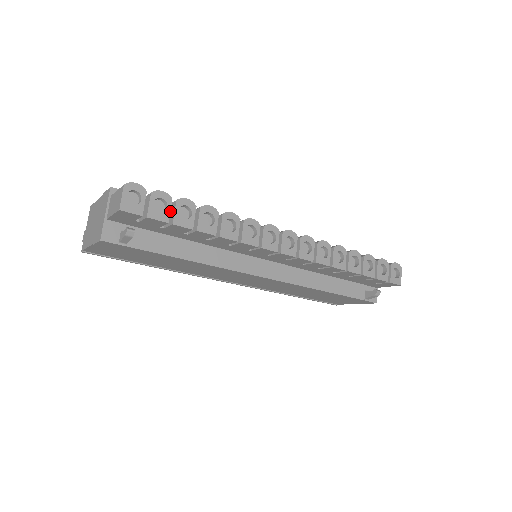
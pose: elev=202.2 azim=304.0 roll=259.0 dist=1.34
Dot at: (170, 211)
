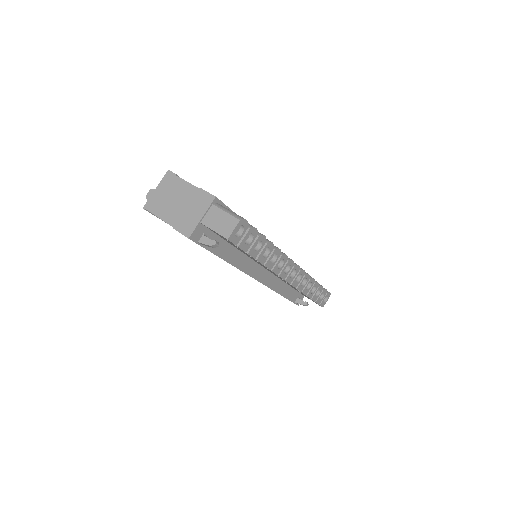
Dot at: (252, 244)
